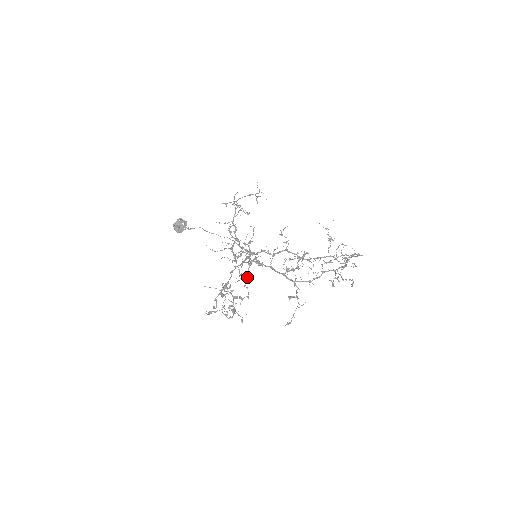
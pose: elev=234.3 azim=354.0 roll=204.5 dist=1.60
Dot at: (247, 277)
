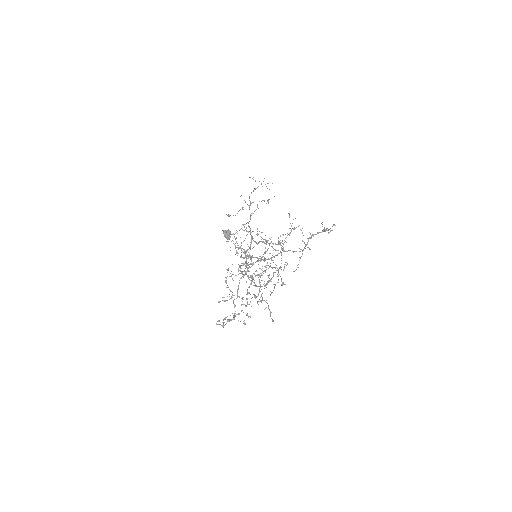
Dot at: occluded
